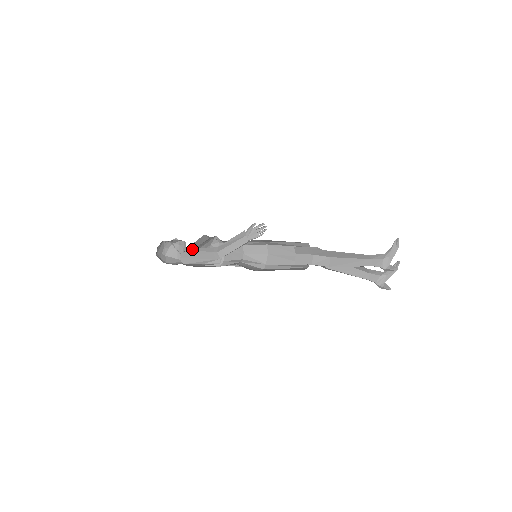
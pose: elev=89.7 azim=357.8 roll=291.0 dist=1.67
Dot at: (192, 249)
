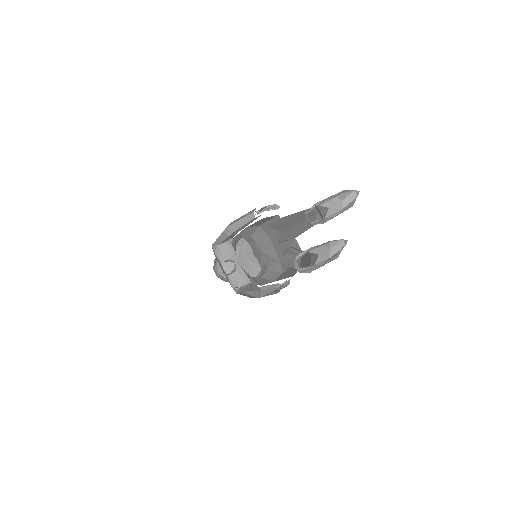
Dot at: occluded
